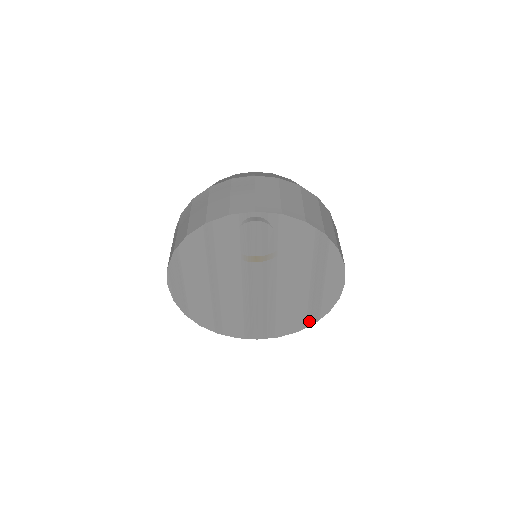
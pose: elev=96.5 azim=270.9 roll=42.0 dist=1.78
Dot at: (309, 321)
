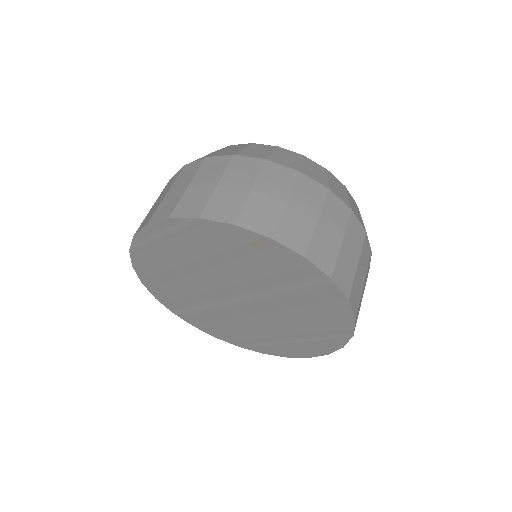
Dot at: (238, 343)
